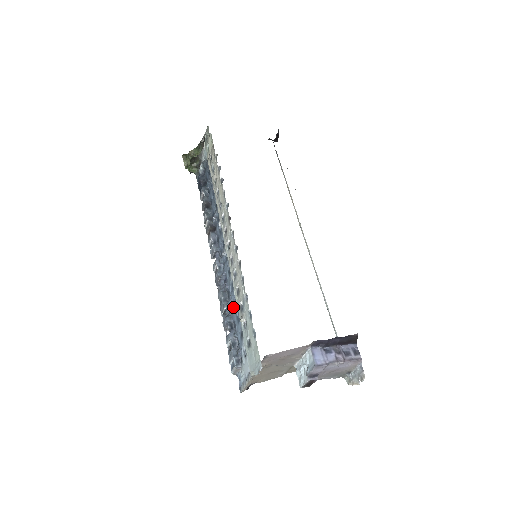
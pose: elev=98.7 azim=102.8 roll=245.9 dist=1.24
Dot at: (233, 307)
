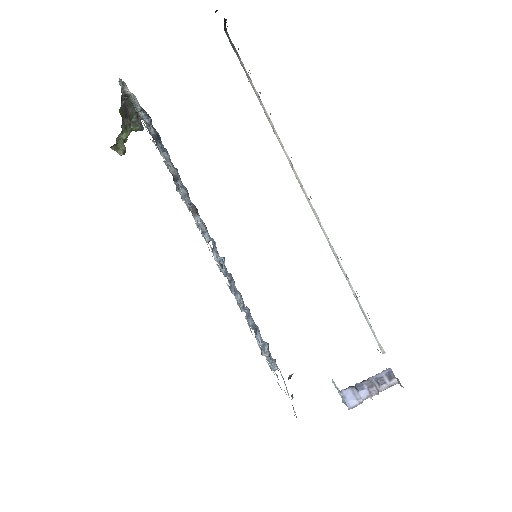
Dot at: occluded
